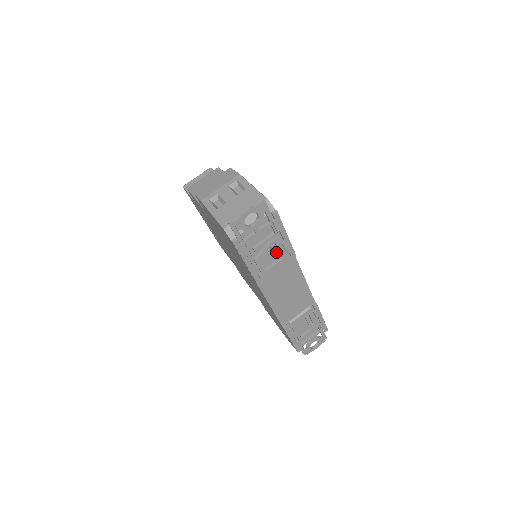
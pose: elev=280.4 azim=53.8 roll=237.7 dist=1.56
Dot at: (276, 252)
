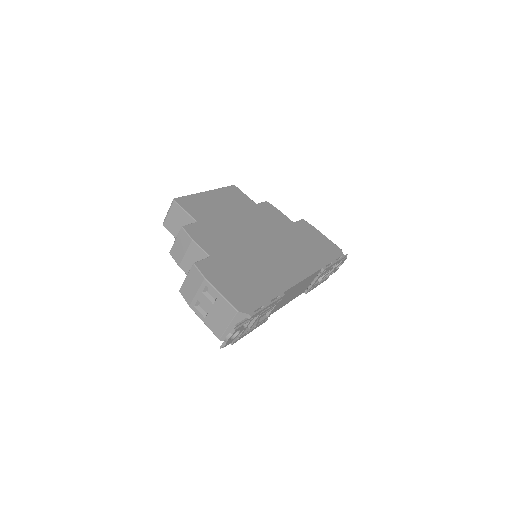
Dot at: (268, 311)
